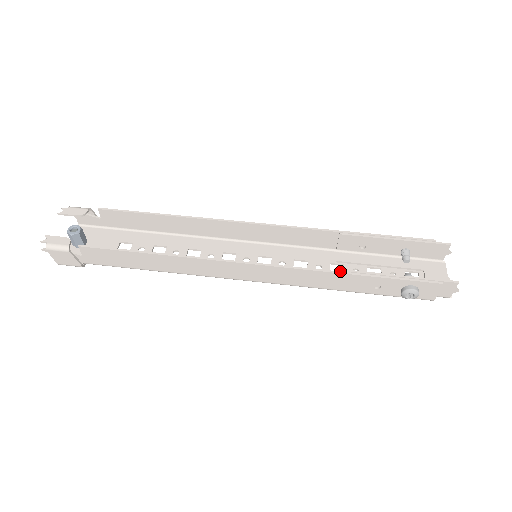
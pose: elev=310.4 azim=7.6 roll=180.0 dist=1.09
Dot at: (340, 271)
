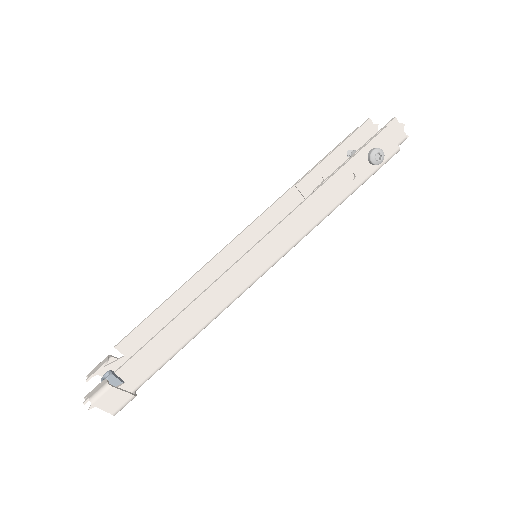
Dot at: (314, 190)
